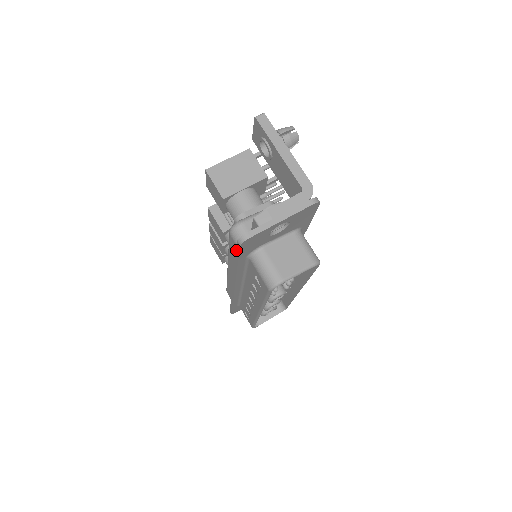
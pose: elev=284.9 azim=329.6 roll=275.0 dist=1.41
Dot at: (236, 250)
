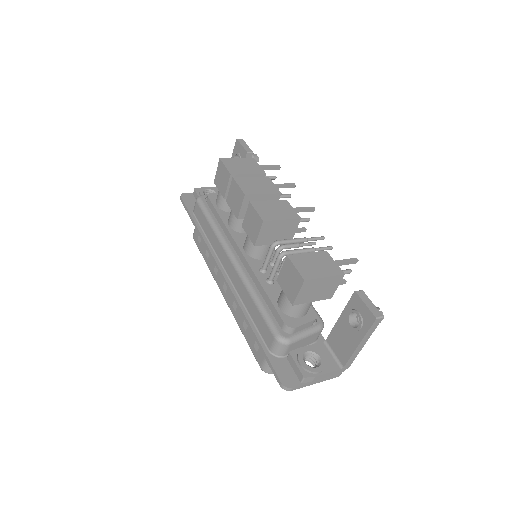
Dot at: (271, 365)
